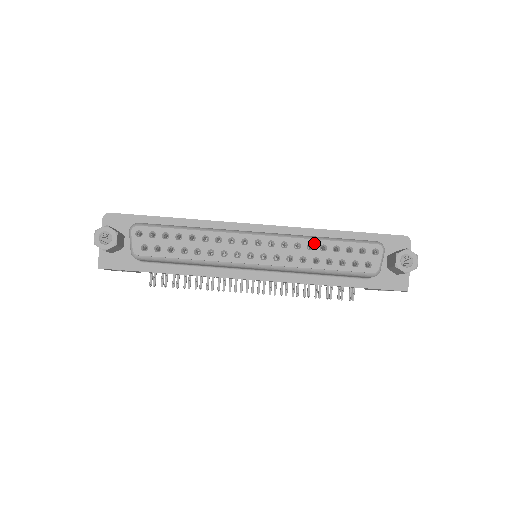
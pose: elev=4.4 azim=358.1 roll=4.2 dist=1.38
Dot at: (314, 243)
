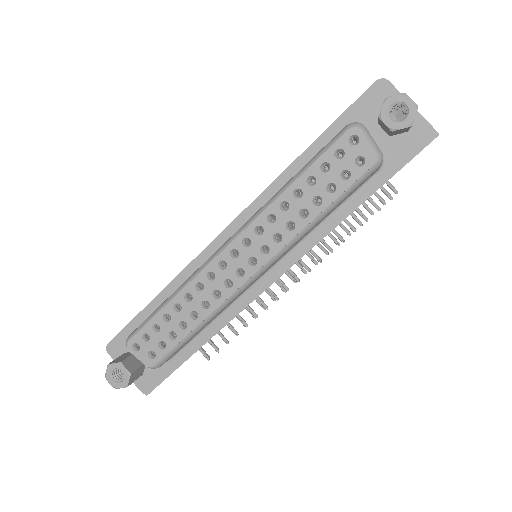
Dot at: (284, 199)
